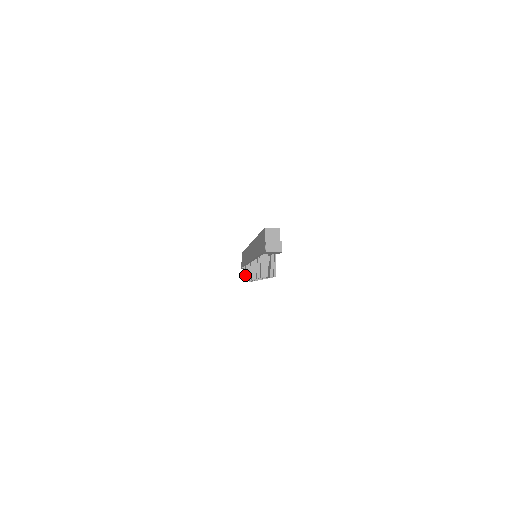
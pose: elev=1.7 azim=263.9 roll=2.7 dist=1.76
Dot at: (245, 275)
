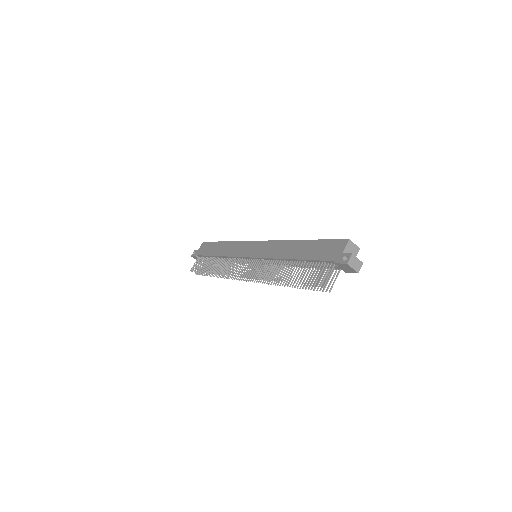
Dot at: occluded
